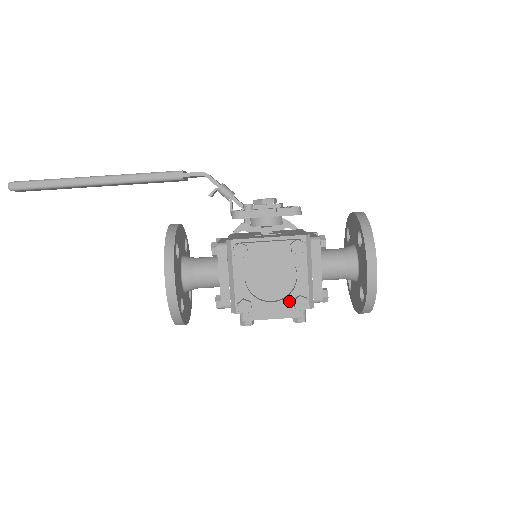
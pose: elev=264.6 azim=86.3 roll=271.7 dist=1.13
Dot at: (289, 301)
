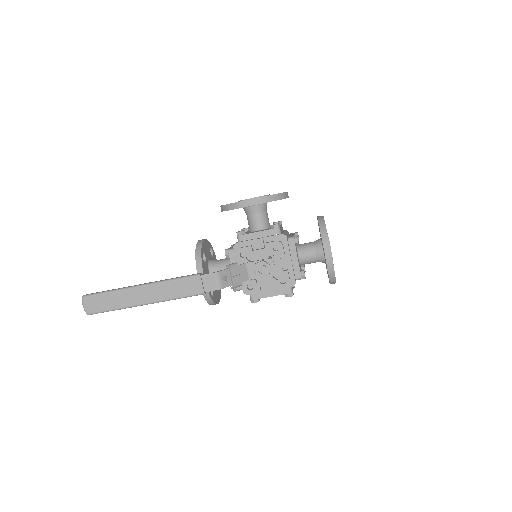
Dot at: occluded
